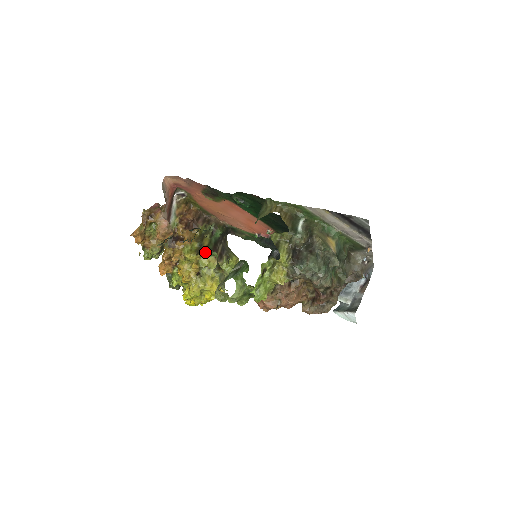
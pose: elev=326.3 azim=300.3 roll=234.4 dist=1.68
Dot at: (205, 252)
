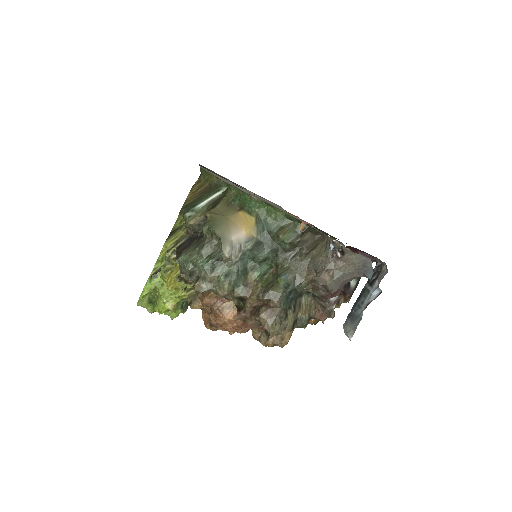
Dot at: occluded
